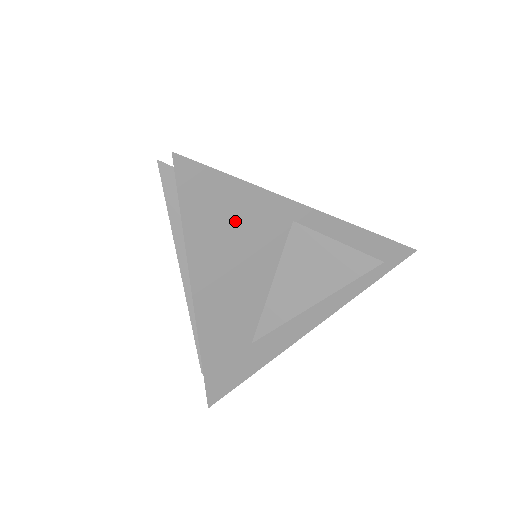
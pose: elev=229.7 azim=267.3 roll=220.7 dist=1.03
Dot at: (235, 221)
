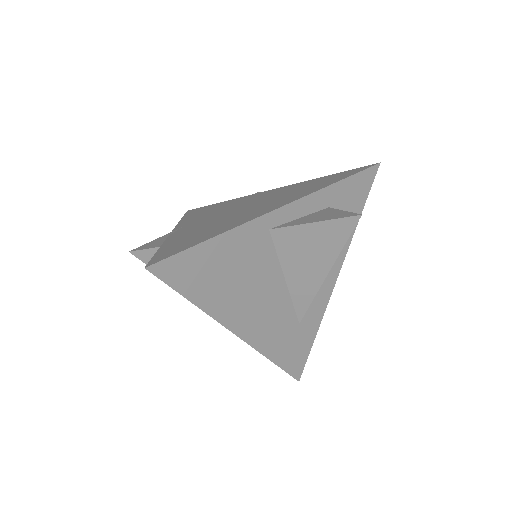
Dot at: (226, 267)
